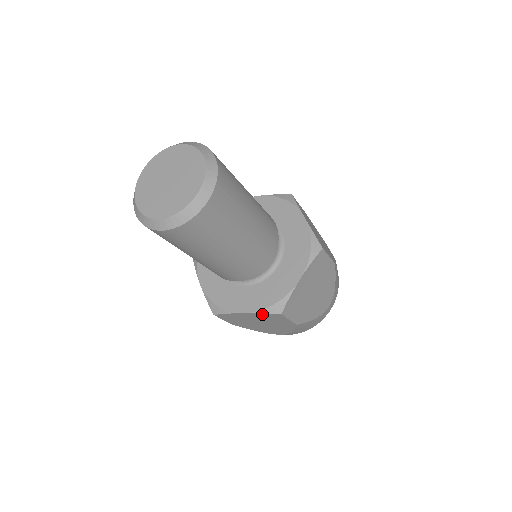
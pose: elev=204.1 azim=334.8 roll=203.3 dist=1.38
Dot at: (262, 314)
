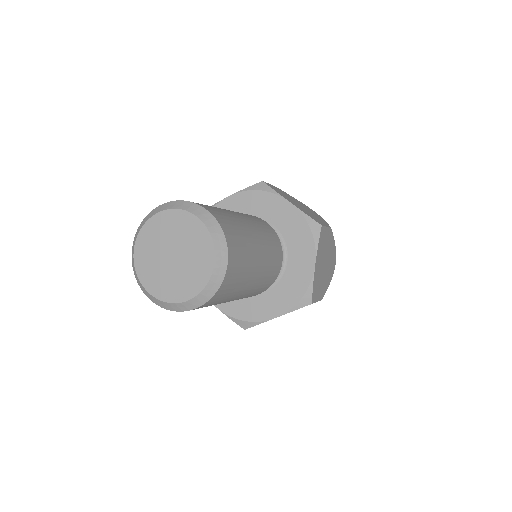
Dot at: (230, 317)
